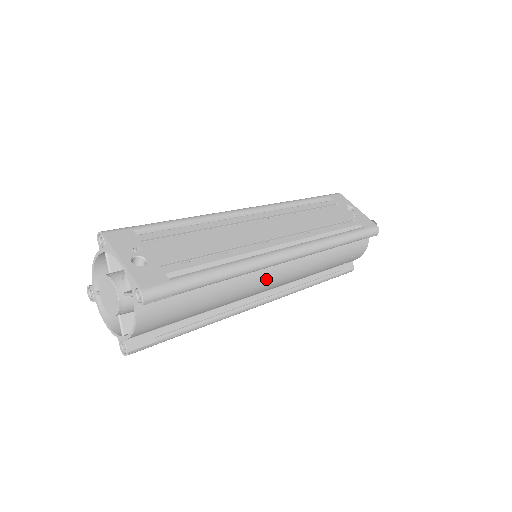
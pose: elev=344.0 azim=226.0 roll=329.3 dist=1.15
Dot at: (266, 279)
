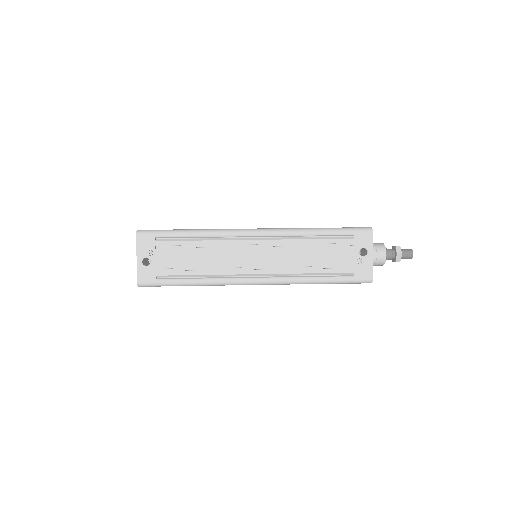
Dot at: occluded
